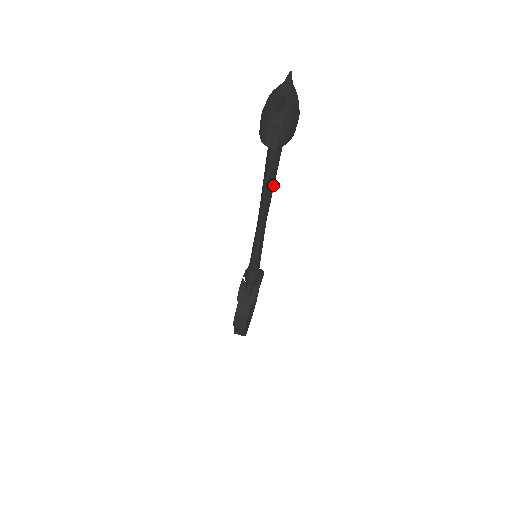
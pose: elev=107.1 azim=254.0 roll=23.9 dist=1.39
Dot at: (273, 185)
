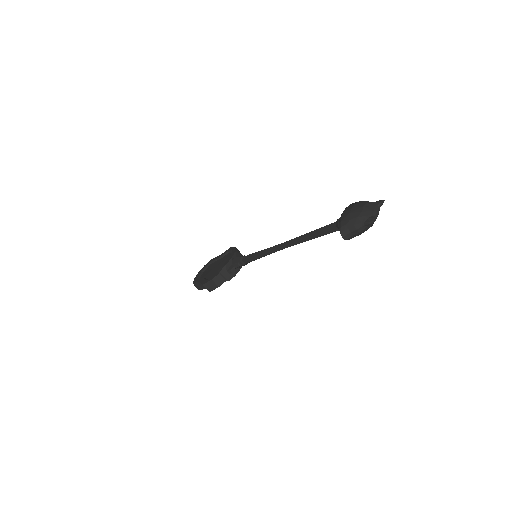
Dot at: occluded
